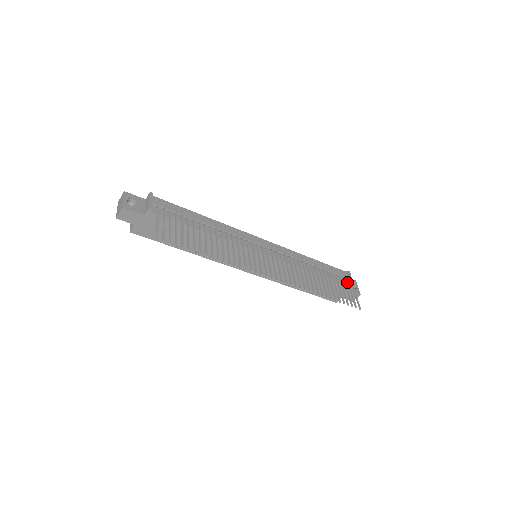
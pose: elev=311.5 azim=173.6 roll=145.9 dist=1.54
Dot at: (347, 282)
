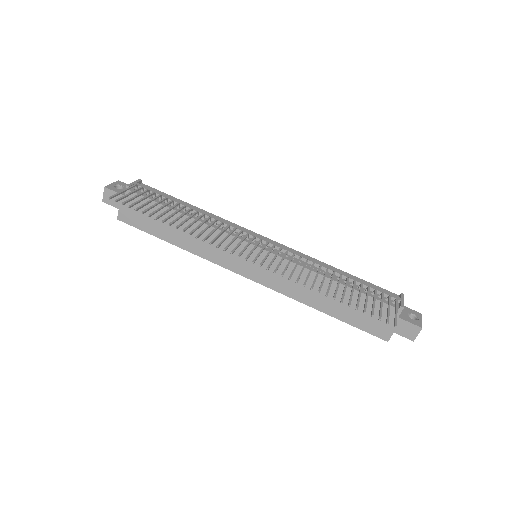
Dot at: (388, 299)
